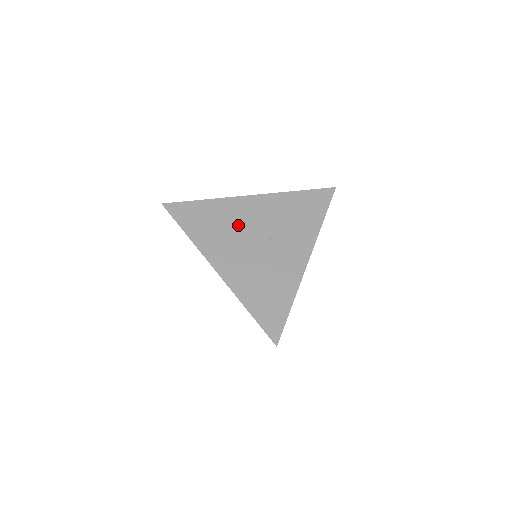
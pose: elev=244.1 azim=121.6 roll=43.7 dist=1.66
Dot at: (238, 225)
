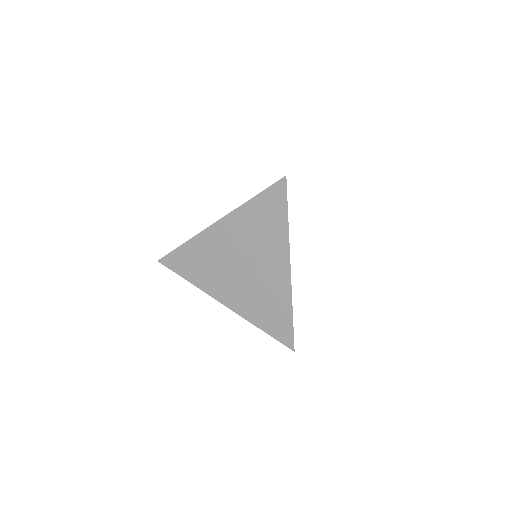
Dot at: (219, 257)
